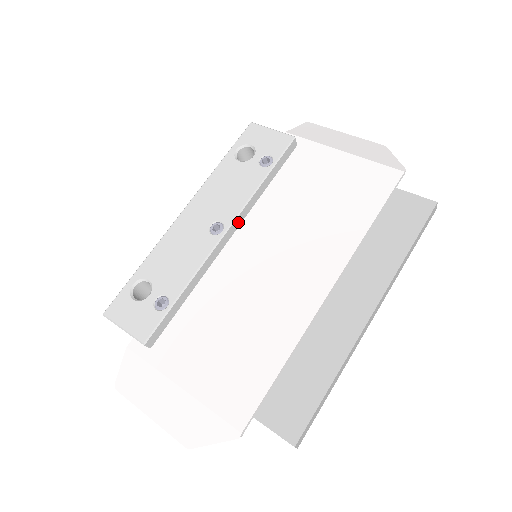
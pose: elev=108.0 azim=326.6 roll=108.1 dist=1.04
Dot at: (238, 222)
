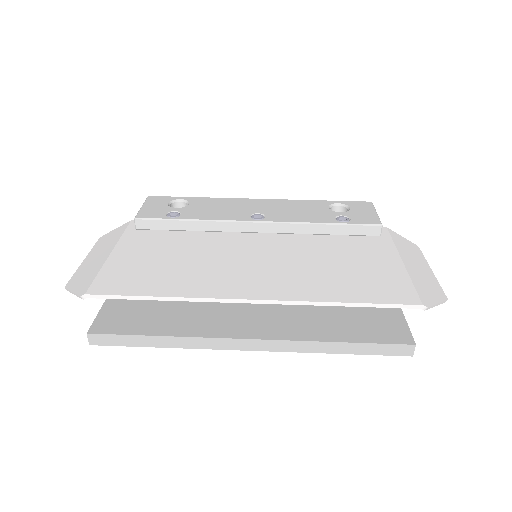
Dot at: (275, 228)
